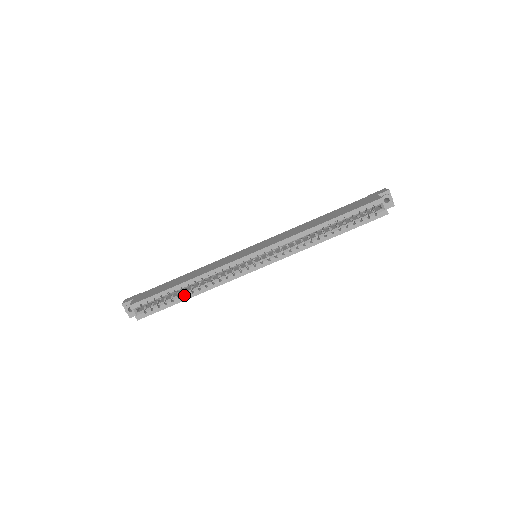
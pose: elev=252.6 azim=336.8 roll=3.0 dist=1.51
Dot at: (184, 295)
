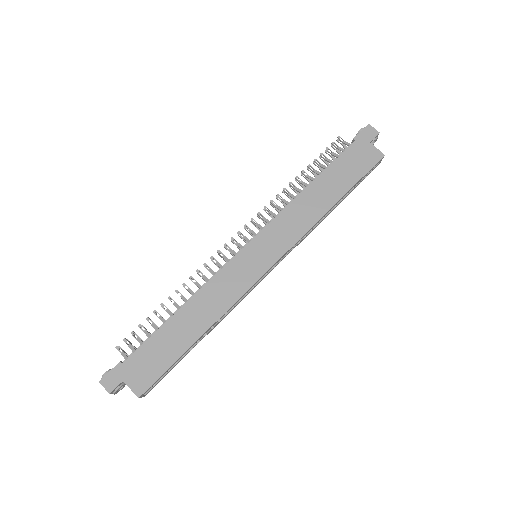
Dot at: occluded
